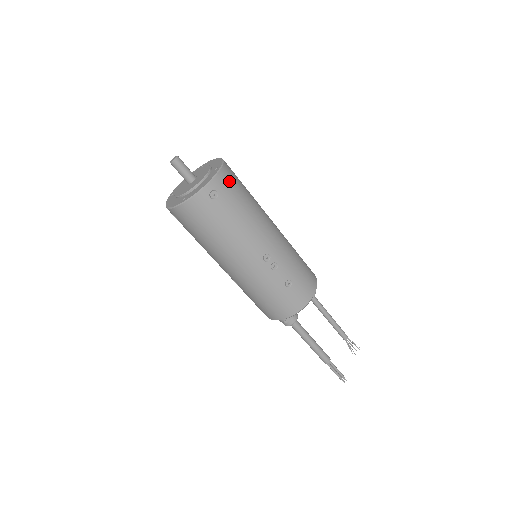
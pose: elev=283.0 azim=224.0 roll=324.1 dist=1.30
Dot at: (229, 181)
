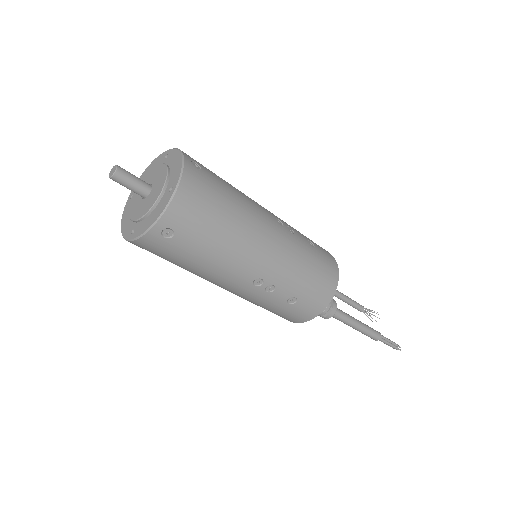
Dot at: occluded
